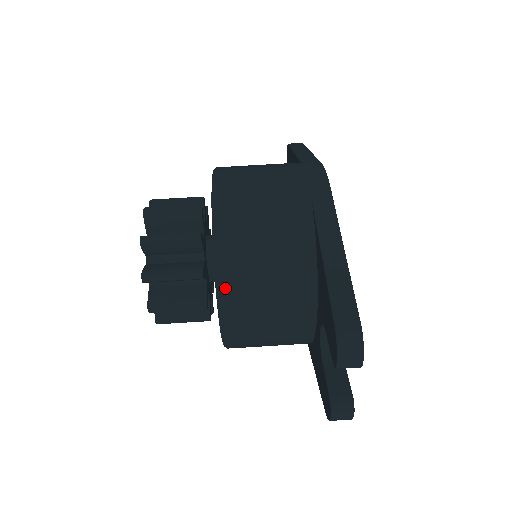
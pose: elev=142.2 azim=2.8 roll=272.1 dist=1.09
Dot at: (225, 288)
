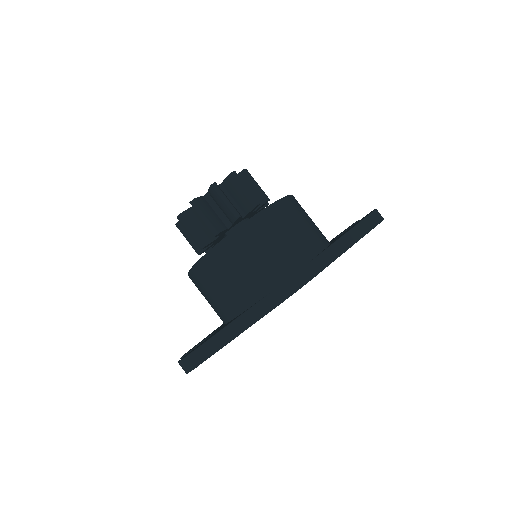
Dot at: (194, 273)
